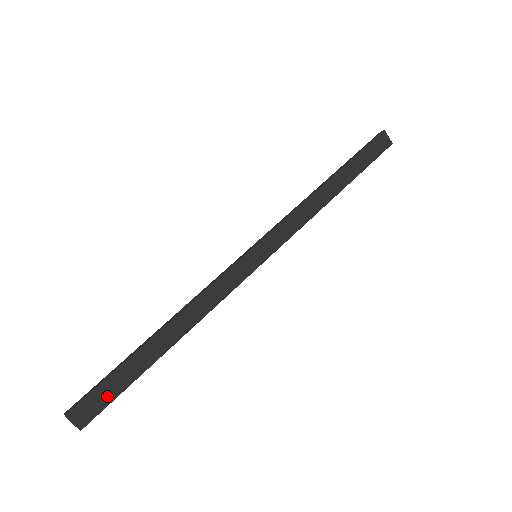
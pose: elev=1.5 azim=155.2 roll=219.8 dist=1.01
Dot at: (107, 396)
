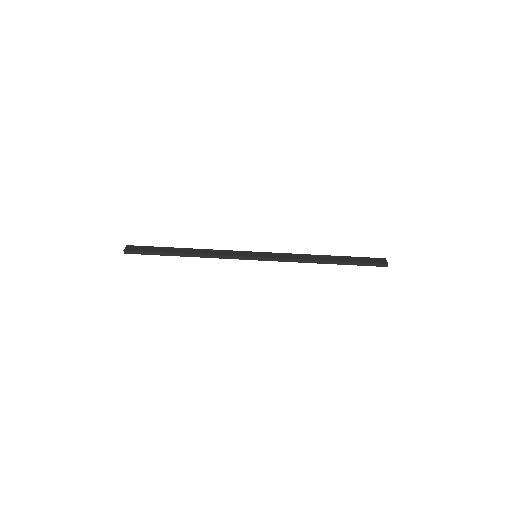
Dot at: (144, 250)
